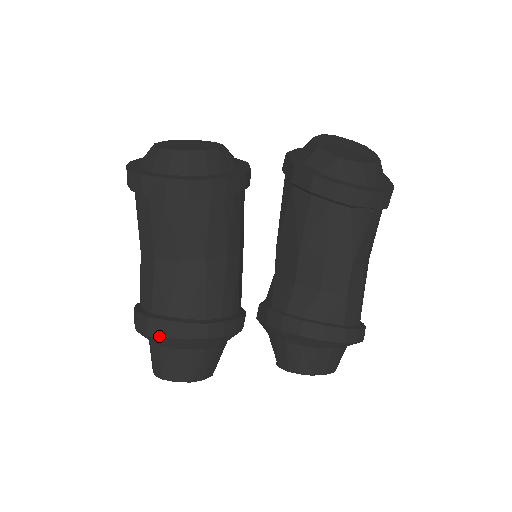
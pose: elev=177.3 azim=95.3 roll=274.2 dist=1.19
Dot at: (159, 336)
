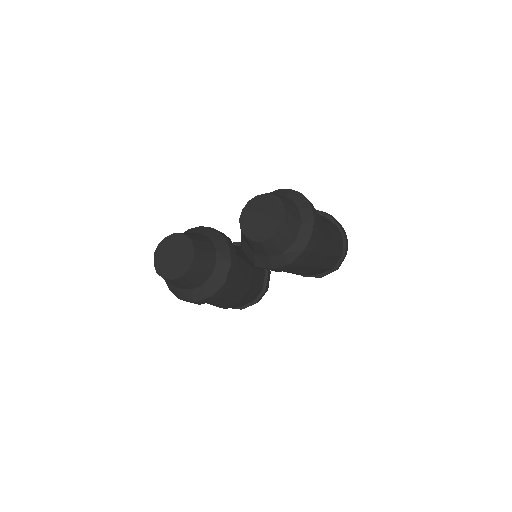
Dot at: occluded
